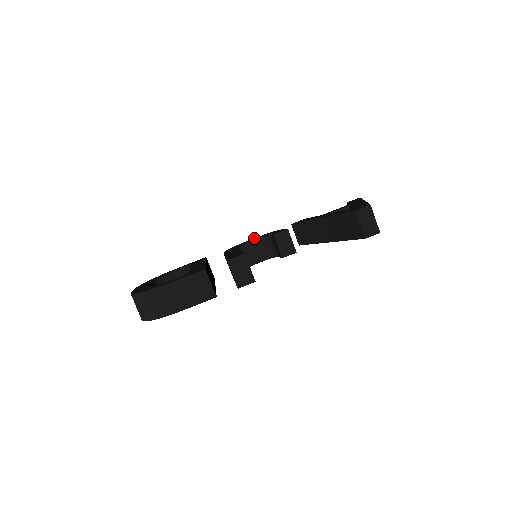
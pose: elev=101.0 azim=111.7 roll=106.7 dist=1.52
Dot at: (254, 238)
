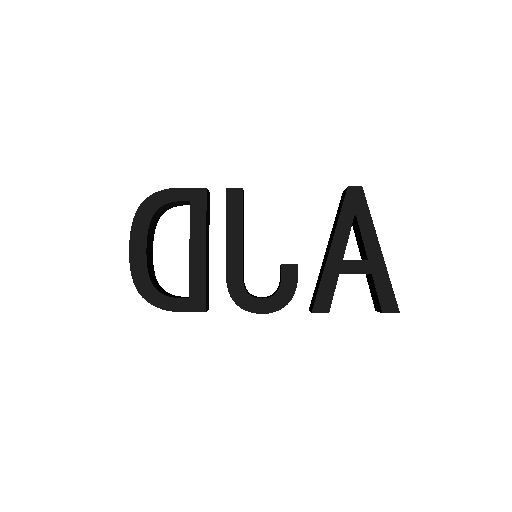
Dot at: occluded
